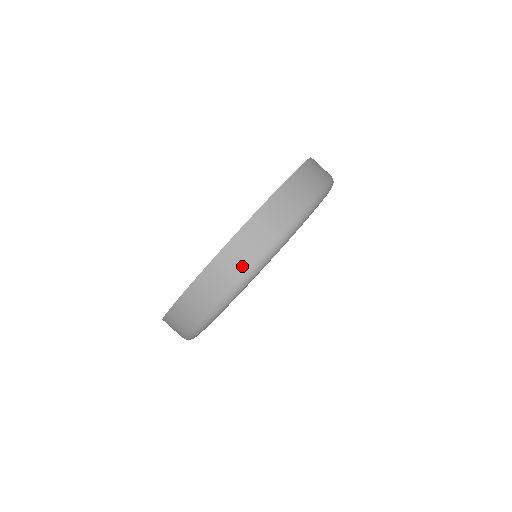
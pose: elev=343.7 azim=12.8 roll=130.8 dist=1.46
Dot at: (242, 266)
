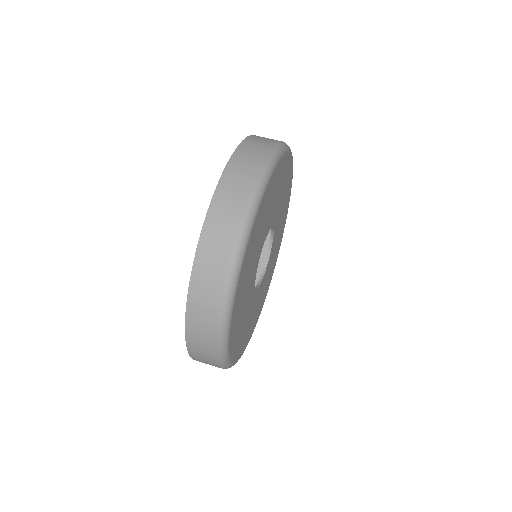
Dot at: (262, 152)
